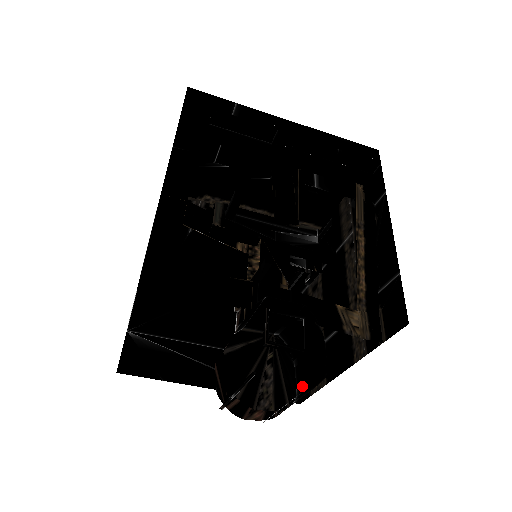
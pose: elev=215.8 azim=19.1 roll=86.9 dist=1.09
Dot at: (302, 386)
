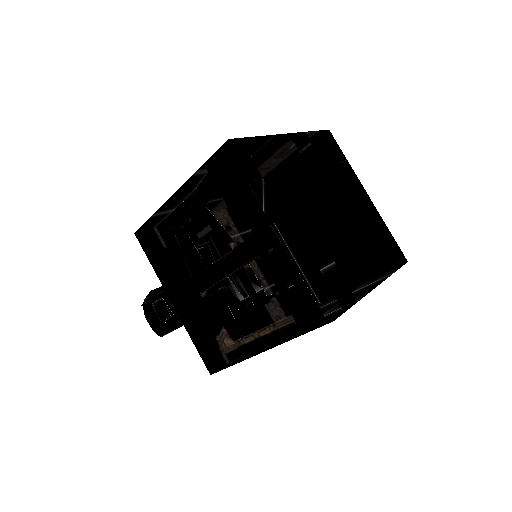
Dot at: occluded
